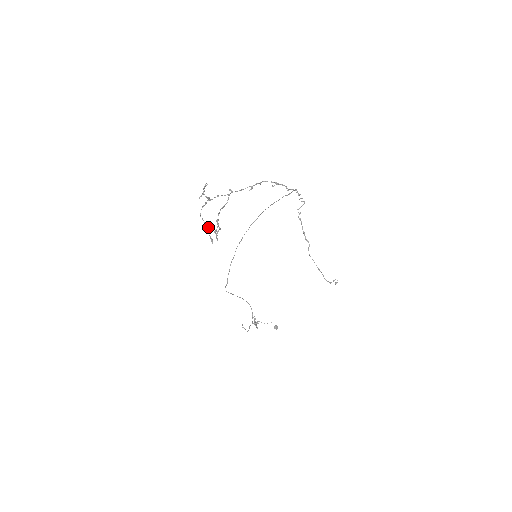
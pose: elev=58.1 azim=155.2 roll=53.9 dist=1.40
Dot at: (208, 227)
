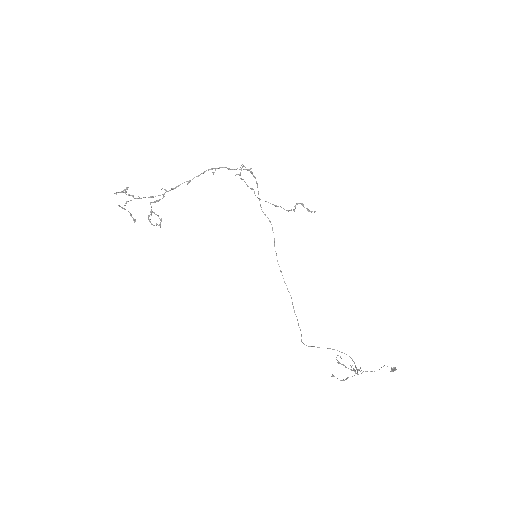
Dot at: (123, 208)
